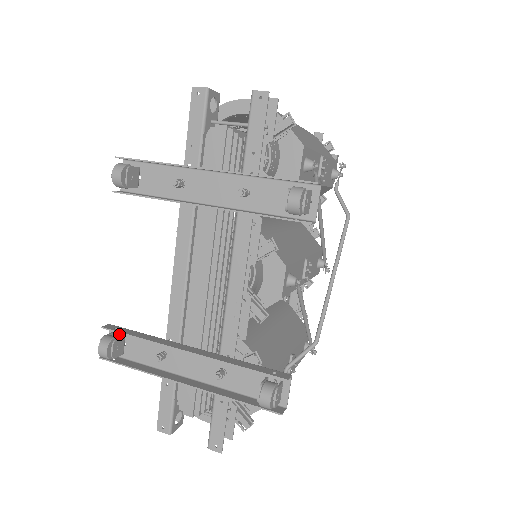
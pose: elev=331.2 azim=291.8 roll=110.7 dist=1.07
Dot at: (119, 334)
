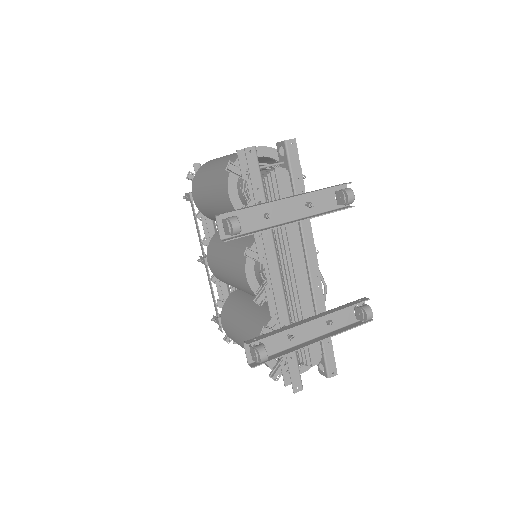
Dot at: (253, 344)
